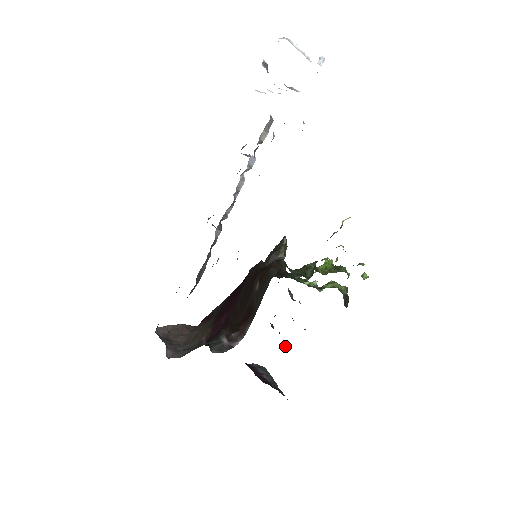
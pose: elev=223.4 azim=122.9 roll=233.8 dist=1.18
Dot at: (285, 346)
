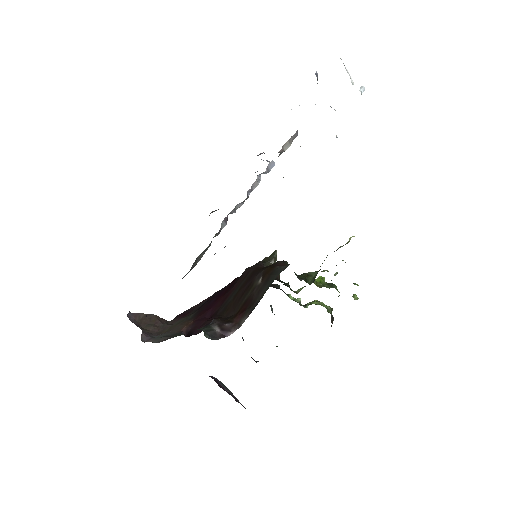
Dot at: (254, 360)
